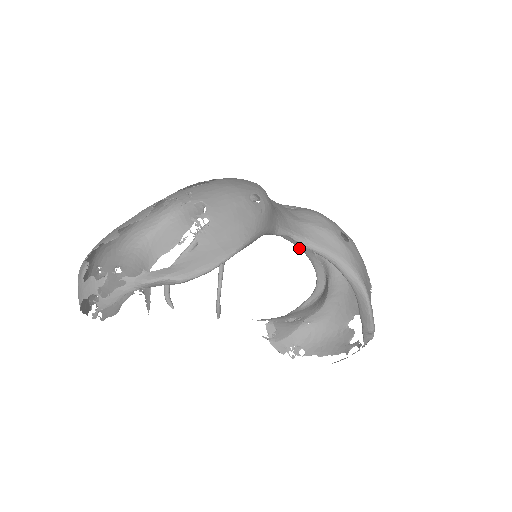
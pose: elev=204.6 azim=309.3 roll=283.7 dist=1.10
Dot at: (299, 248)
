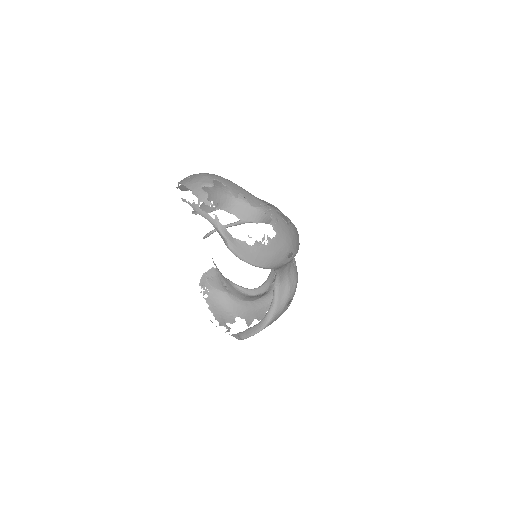
Dot at: (271, 270)
